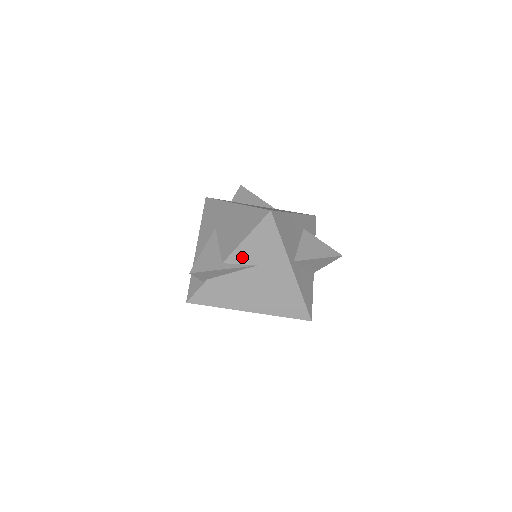
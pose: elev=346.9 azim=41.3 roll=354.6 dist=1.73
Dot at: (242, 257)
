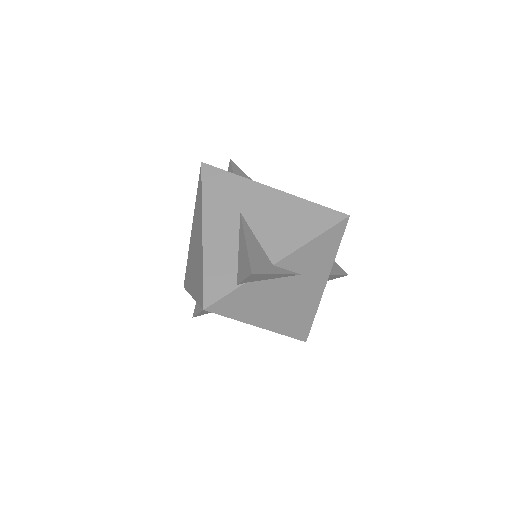
Dot at: (295, 262)
